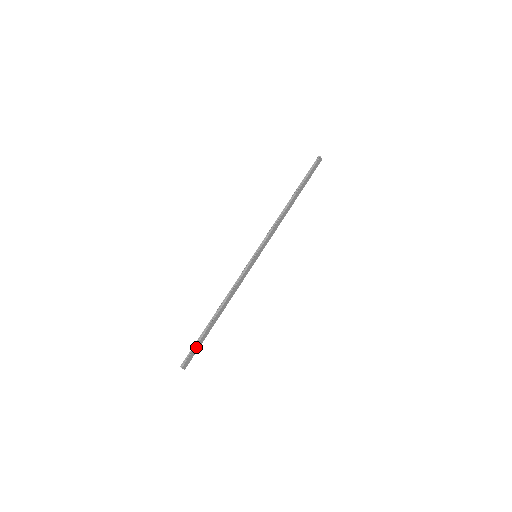
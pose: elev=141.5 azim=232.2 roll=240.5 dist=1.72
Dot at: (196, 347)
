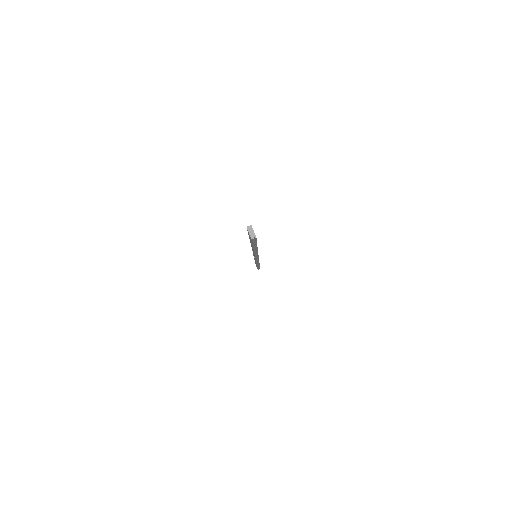
Dot at: occluded
